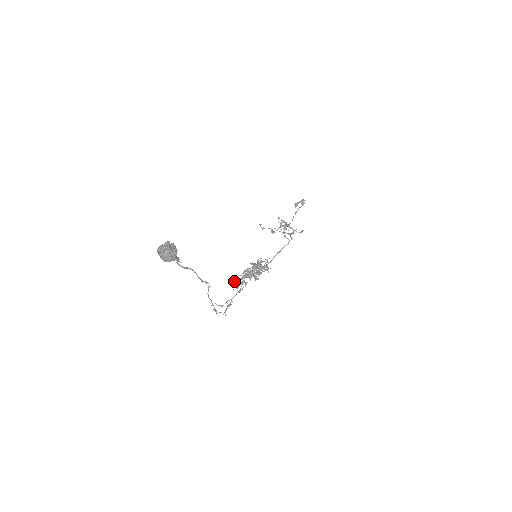
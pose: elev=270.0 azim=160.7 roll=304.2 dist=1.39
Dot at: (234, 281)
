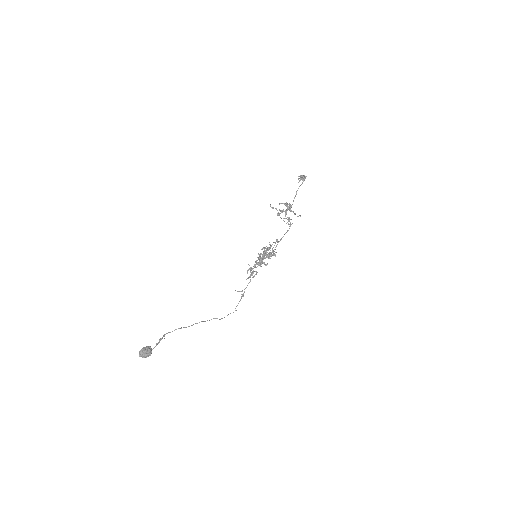
Dot at: occluded
